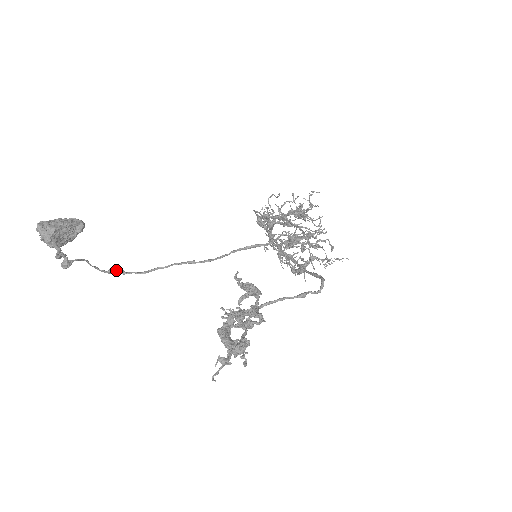
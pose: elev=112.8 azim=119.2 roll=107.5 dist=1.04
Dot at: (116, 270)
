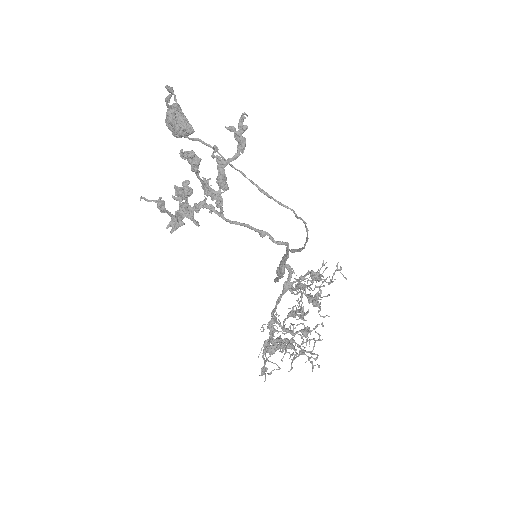
Dot at: occluded
